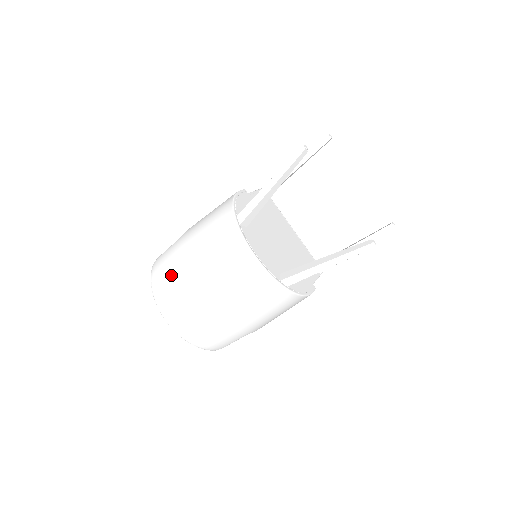
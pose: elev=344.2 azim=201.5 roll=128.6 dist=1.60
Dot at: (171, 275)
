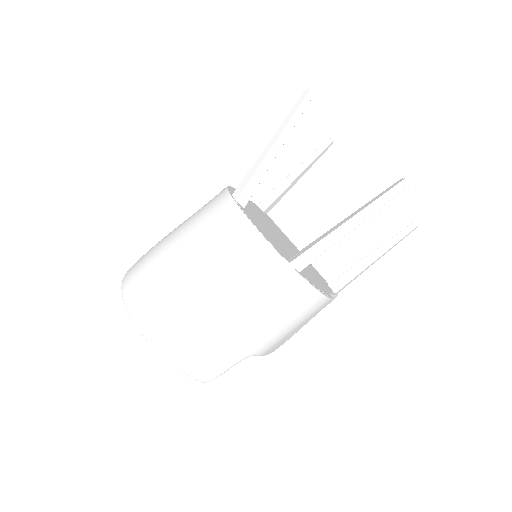
Dot at: (148, 270)
